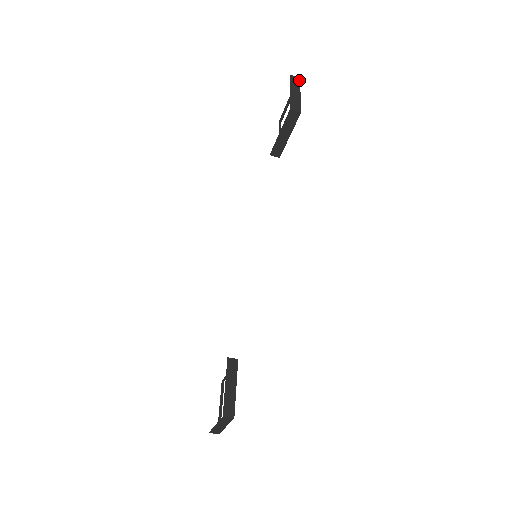
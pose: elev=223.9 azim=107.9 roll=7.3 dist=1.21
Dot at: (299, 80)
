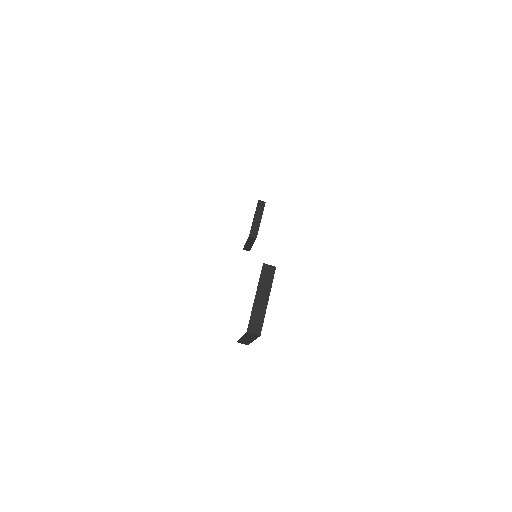
Dot at: occluded
